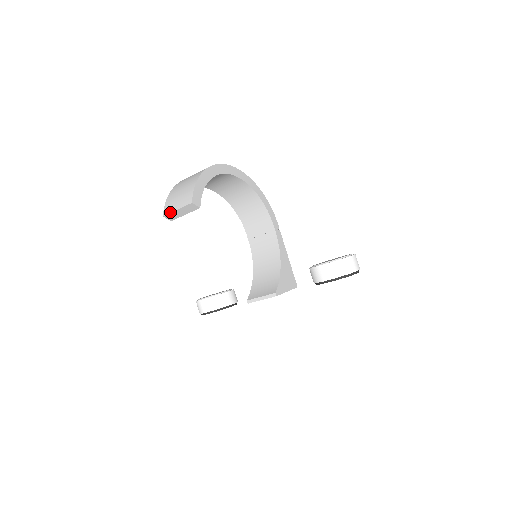
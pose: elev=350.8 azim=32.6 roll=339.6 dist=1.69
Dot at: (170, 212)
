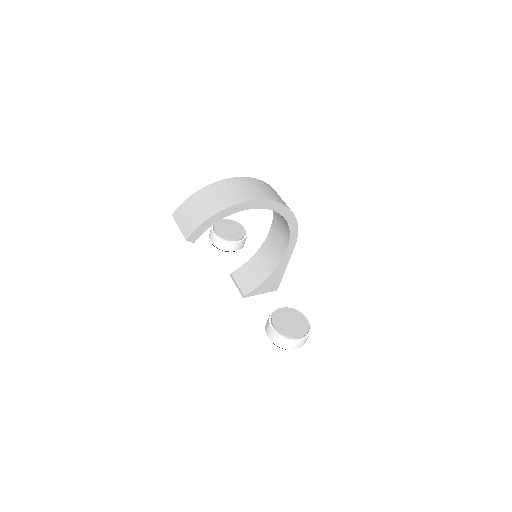
Dot at: (175, 221)
